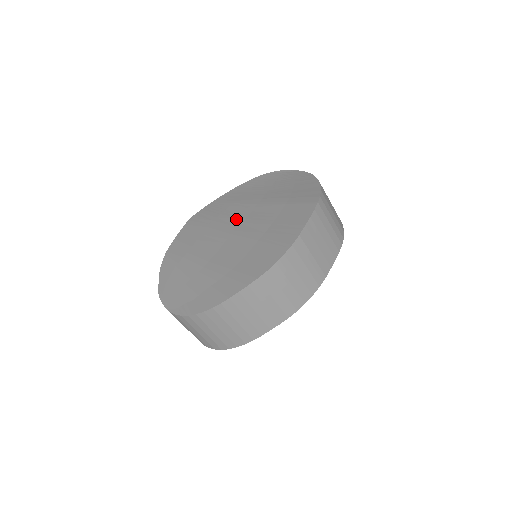
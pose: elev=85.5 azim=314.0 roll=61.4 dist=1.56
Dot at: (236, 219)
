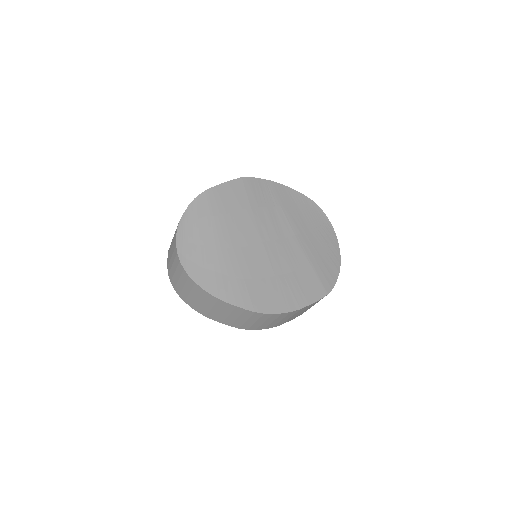
Dot at: (274, 230)
